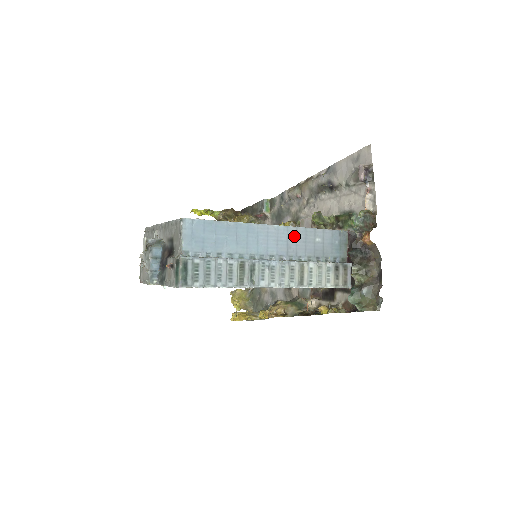
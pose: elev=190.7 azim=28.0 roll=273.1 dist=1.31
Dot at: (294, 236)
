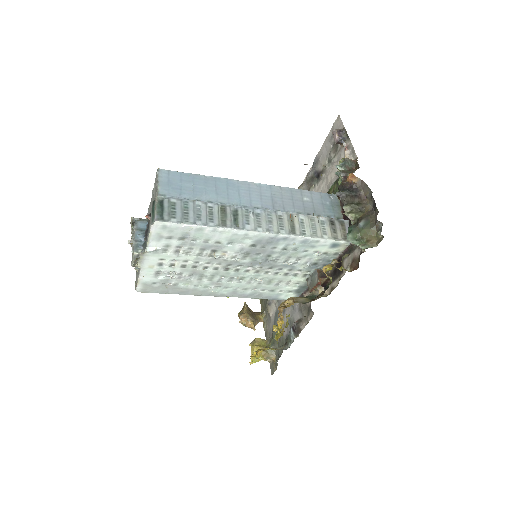
Dot at: (279, 194)
